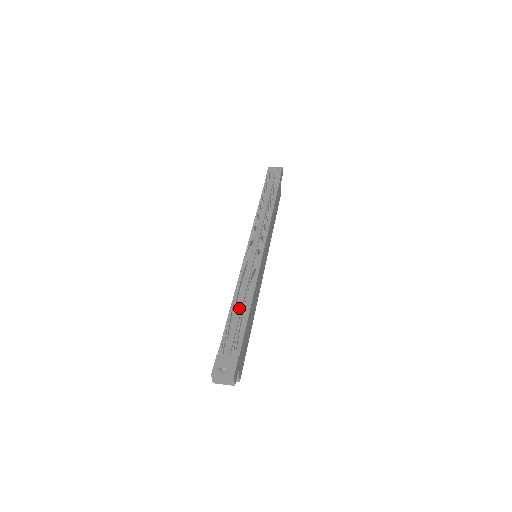
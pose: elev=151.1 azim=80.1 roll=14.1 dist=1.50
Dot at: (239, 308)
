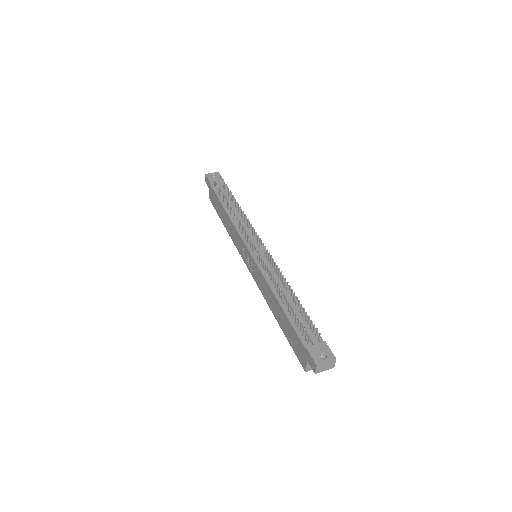
Dot at: (290, 302)
